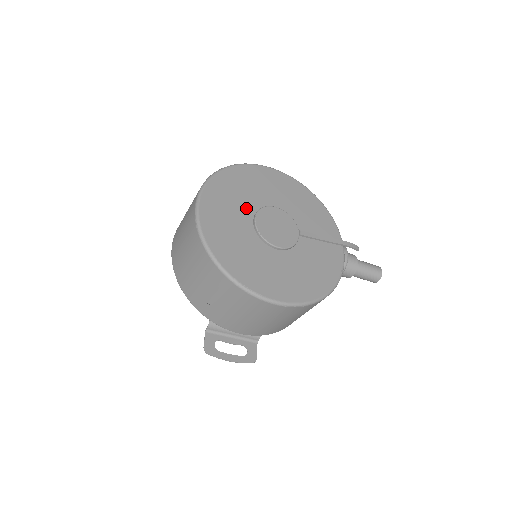
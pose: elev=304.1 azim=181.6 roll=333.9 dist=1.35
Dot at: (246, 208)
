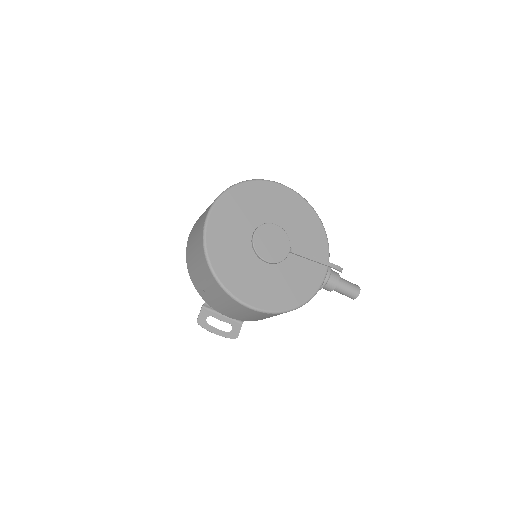
Dot at: (250, 222)
